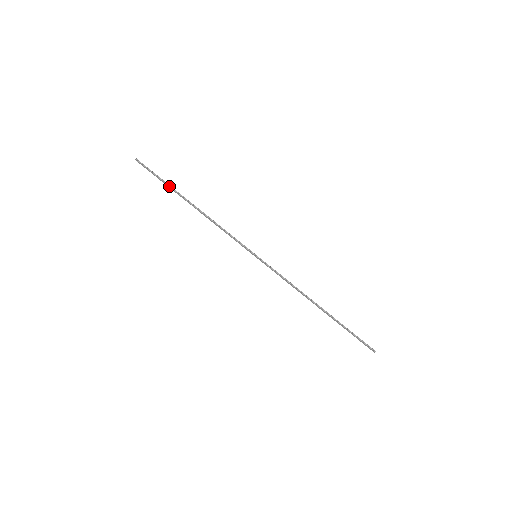
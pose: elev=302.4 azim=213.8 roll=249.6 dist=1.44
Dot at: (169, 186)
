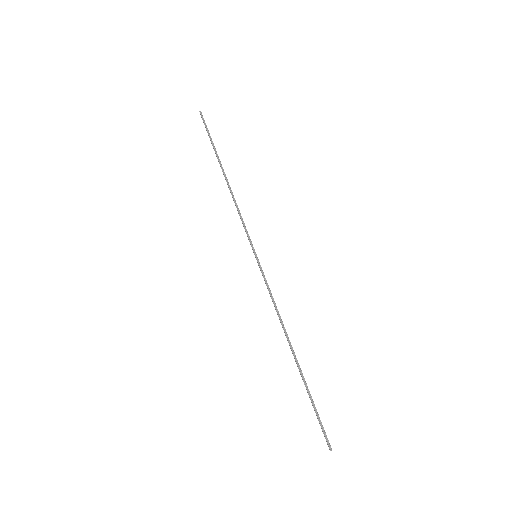
Dot at: (214, 148)
